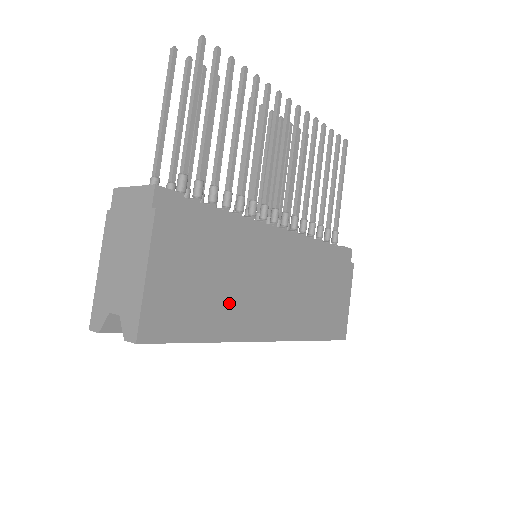
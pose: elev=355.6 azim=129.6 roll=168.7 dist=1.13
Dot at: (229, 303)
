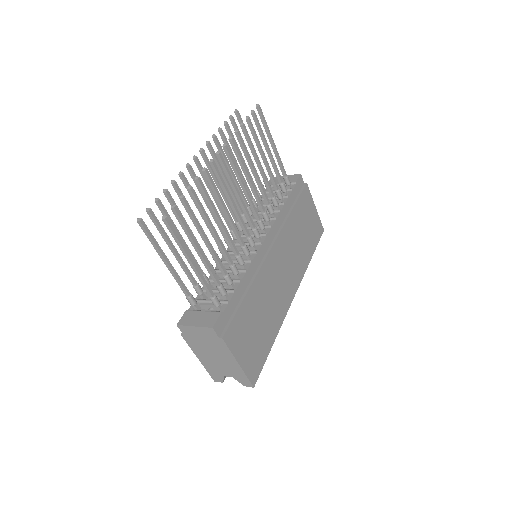
Dot at: (270, 315)
